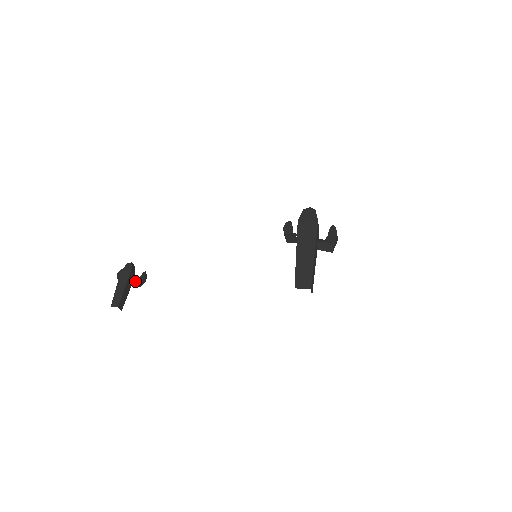
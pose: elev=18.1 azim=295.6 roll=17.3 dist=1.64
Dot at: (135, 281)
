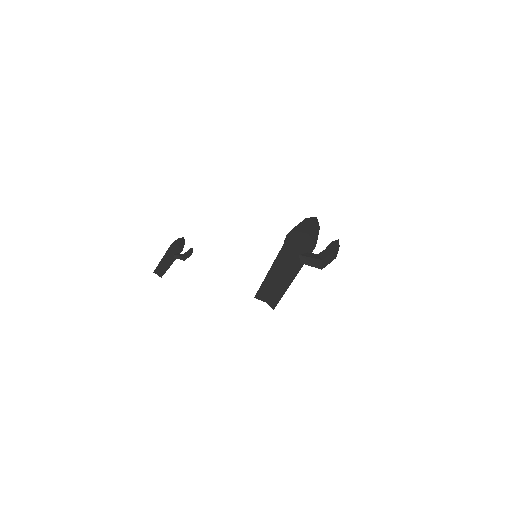
Dot at: (180, 254)
